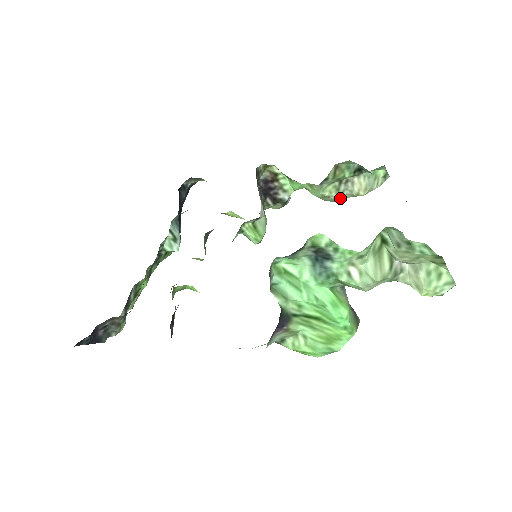
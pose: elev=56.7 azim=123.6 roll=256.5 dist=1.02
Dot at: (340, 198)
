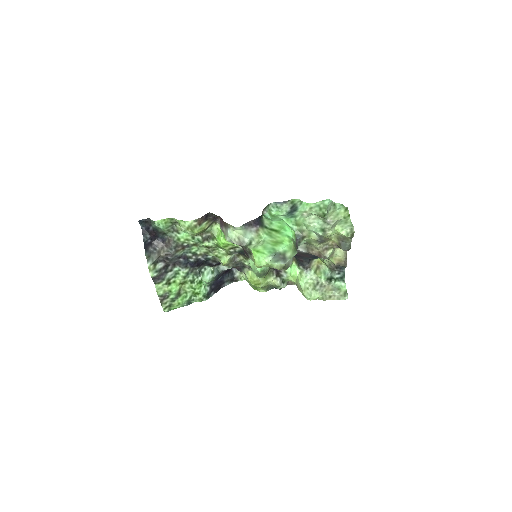
Dot at: (314, 294)
